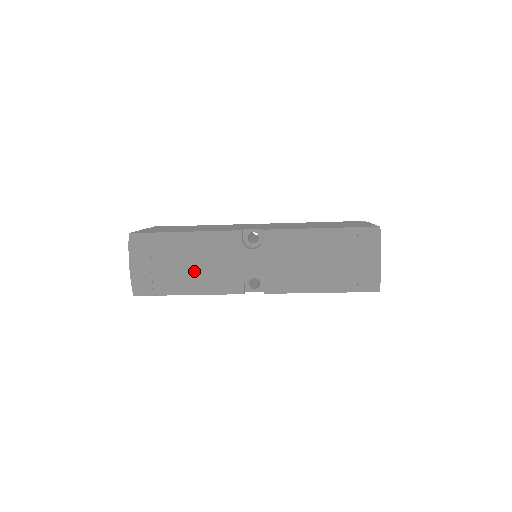
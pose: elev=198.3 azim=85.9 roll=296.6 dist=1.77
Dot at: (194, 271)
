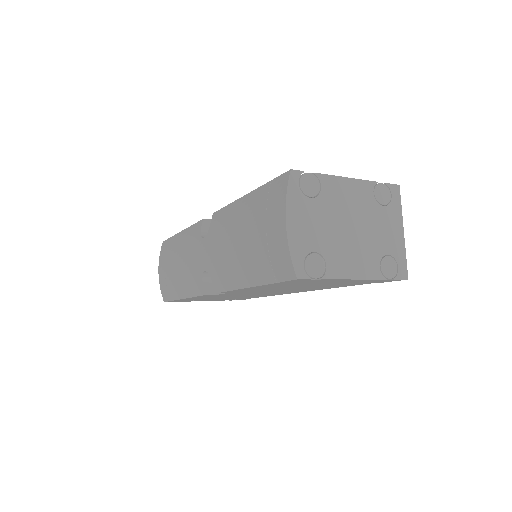
Dot at: (179, 271)
